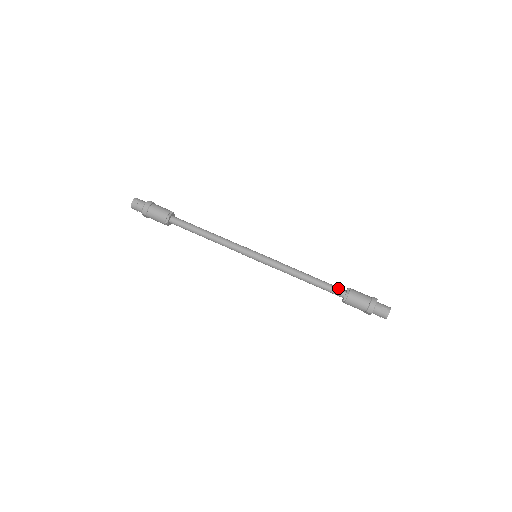
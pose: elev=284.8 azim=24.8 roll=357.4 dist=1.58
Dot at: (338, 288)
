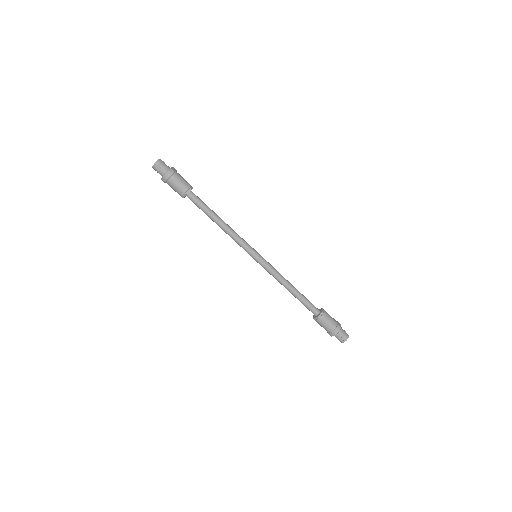
Dot at: (314, 308)
